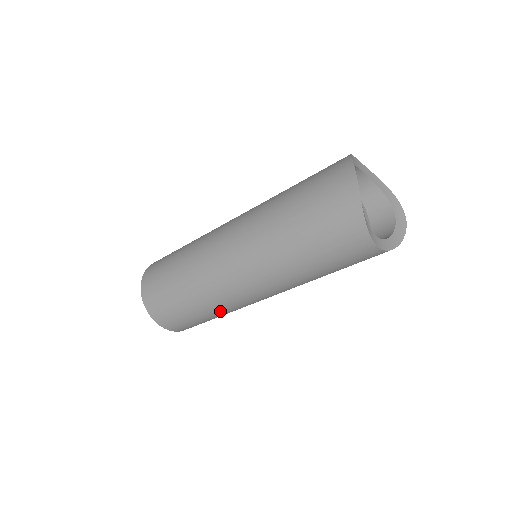
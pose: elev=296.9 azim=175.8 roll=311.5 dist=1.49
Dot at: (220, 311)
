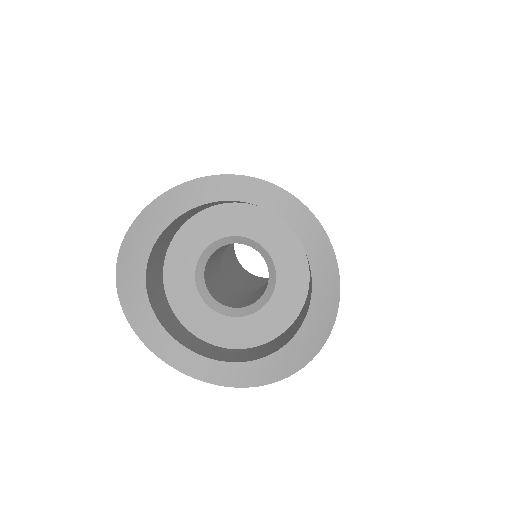
Dot at: occluded
